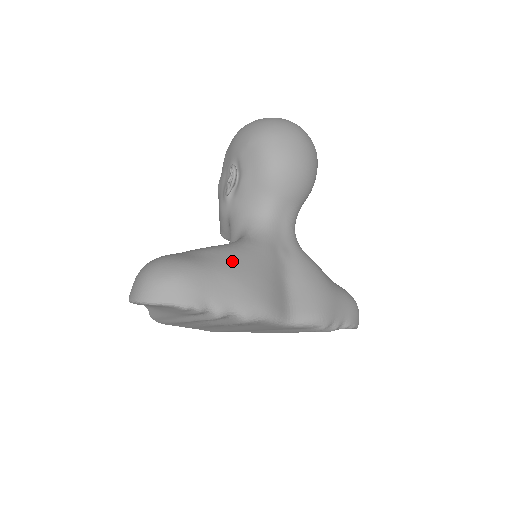
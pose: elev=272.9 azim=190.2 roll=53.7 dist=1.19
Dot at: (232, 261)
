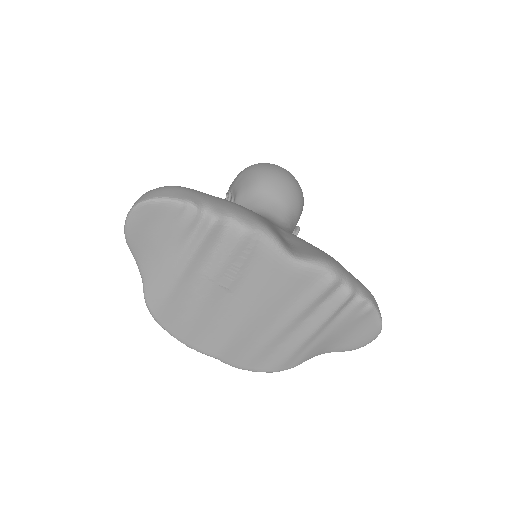
Dot at: occluded
